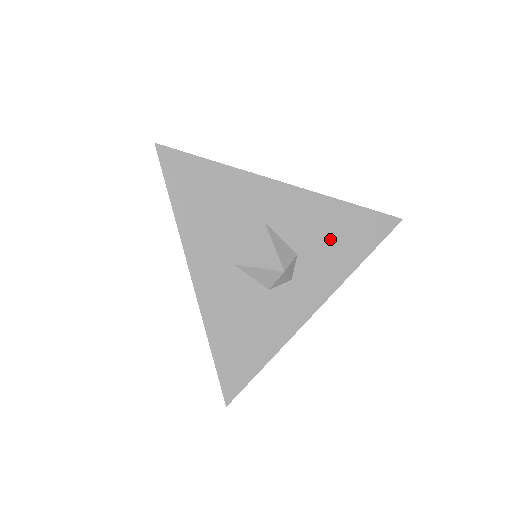
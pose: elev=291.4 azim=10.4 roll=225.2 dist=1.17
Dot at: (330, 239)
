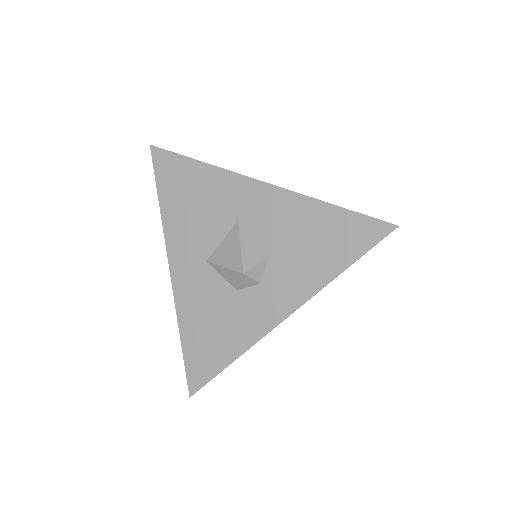
Dot at: (305, 243)
